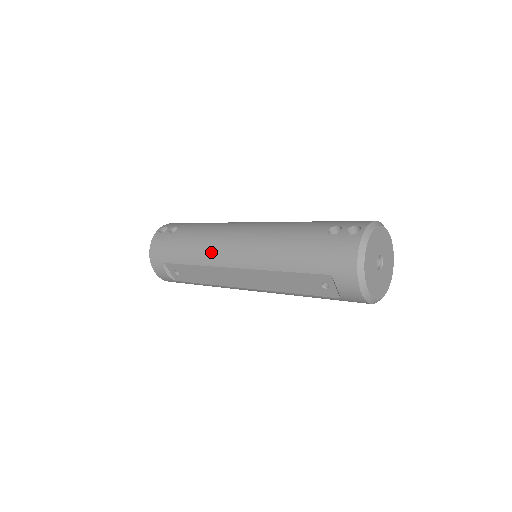
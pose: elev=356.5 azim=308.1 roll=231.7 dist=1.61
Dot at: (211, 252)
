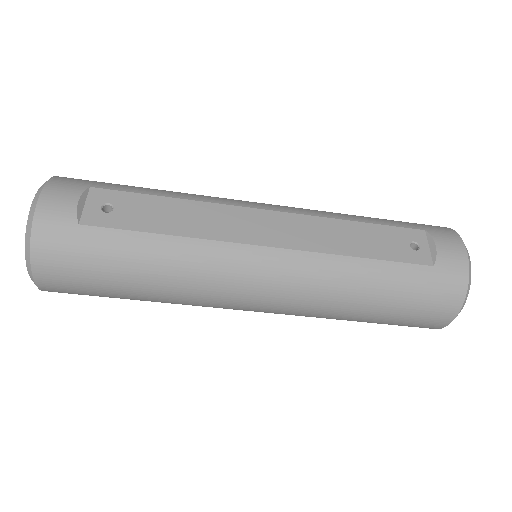
Dot at: (216, 197)
